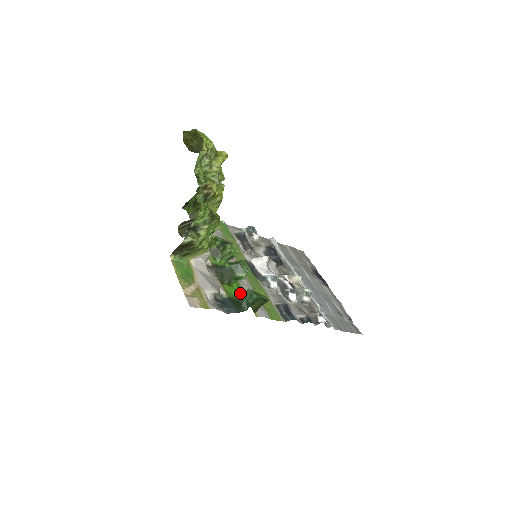
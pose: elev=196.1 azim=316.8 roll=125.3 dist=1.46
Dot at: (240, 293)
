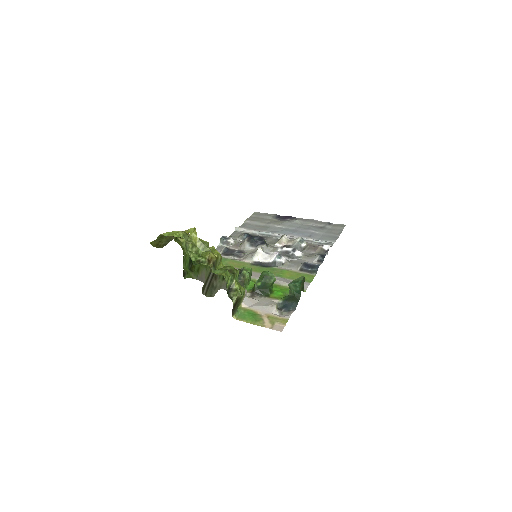
Dot at: (281, 289)
